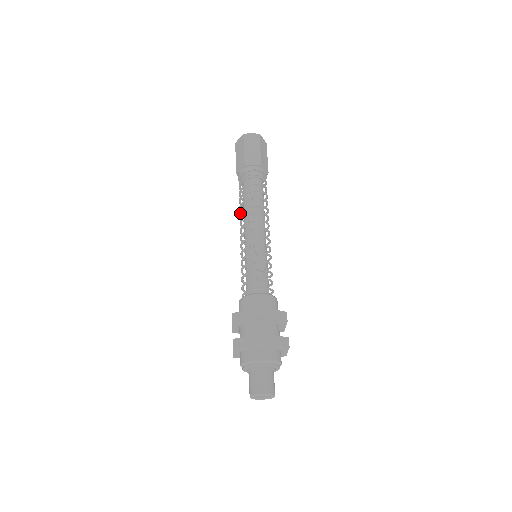
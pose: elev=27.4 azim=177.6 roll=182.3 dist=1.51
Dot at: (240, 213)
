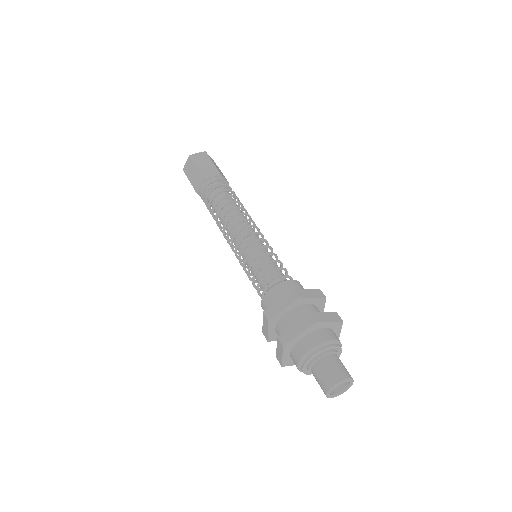
Dot at: (219, 223)
